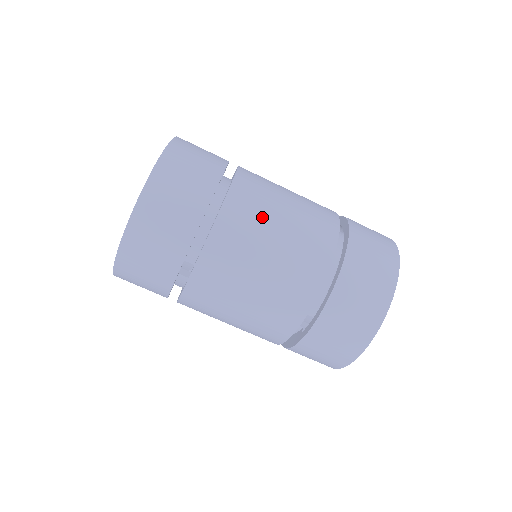
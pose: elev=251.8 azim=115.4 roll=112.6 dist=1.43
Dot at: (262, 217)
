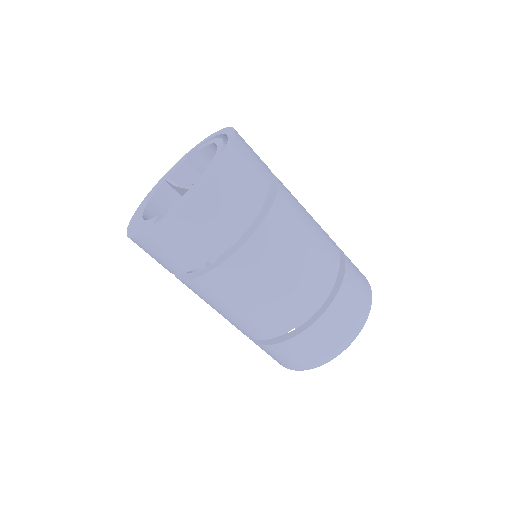
Dot at: (292, 237)
